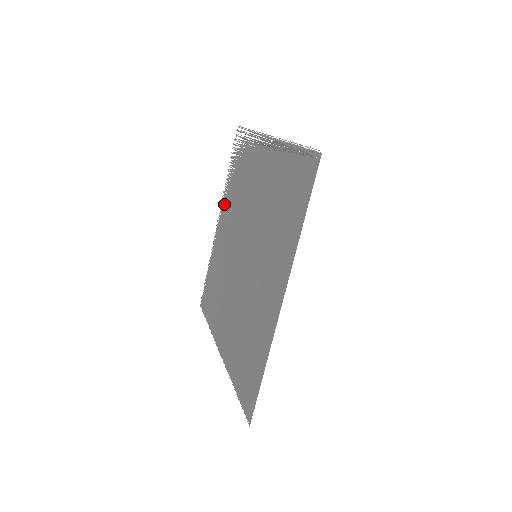
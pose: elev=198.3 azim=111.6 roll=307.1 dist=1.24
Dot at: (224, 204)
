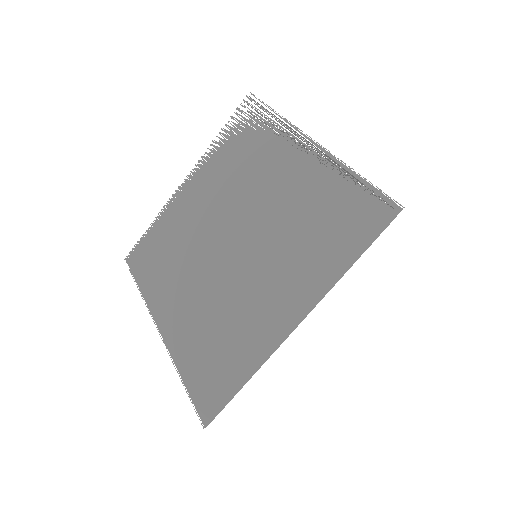
Dot at: (202, 167)
